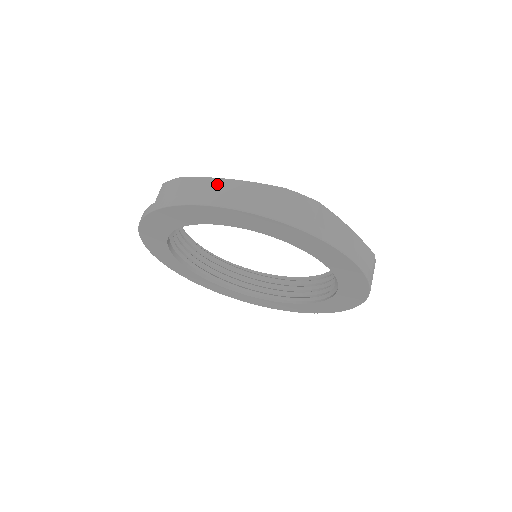
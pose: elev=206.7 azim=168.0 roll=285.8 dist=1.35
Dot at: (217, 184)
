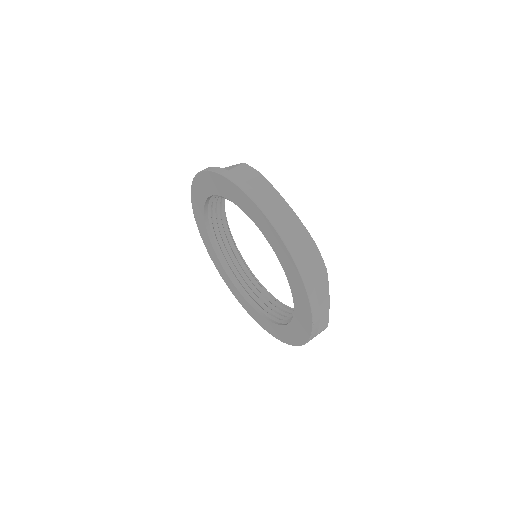
Dot at: occluded
